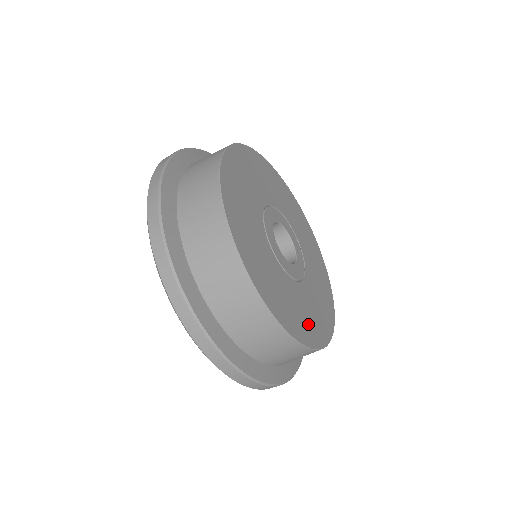
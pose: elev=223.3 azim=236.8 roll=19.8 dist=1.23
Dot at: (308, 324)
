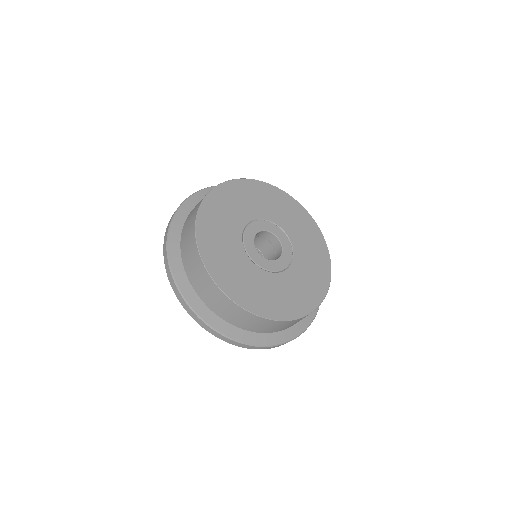
Dot at: (300, 298)
